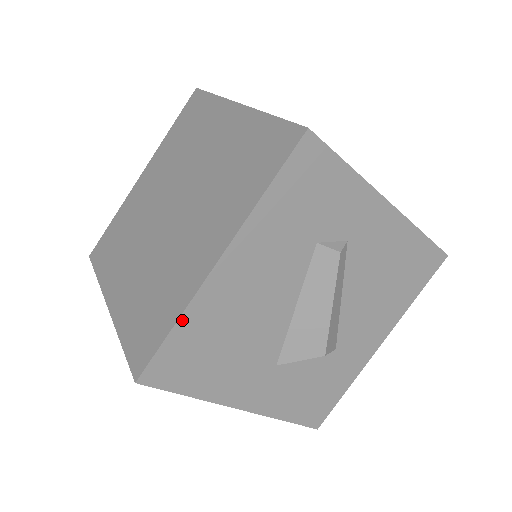
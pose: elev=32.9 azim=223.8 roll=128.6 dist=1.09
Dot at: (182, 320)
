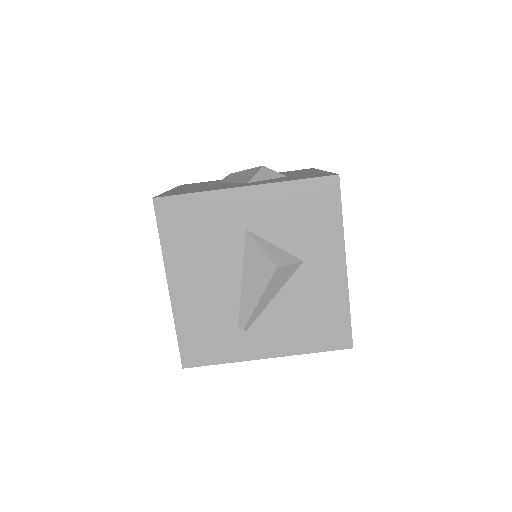
Dot at: (164, 193)
